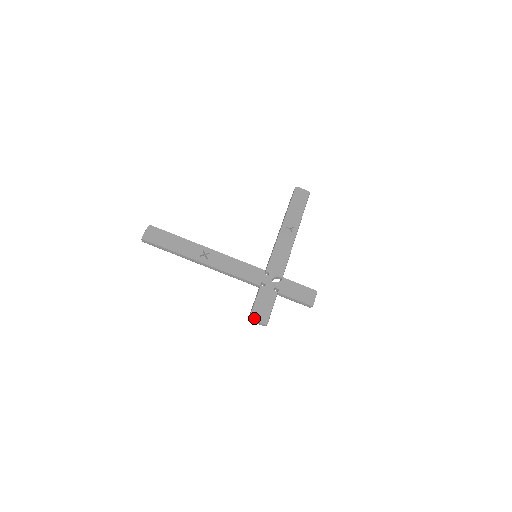
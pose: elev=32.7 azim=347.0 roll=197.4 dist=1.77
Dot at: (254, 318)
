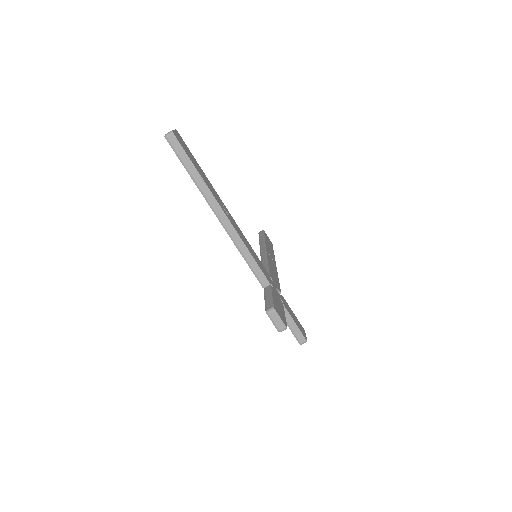
Dot at: (277, 312)
